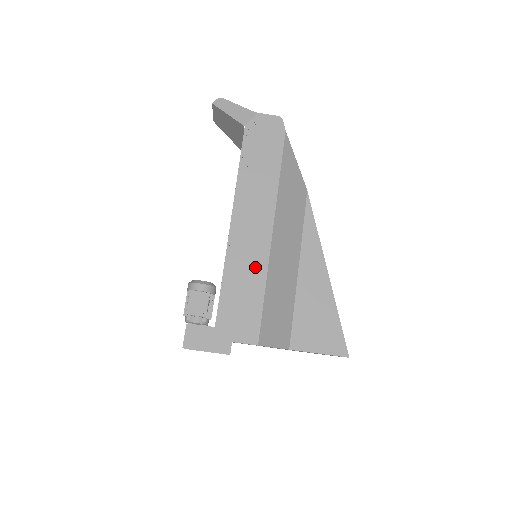
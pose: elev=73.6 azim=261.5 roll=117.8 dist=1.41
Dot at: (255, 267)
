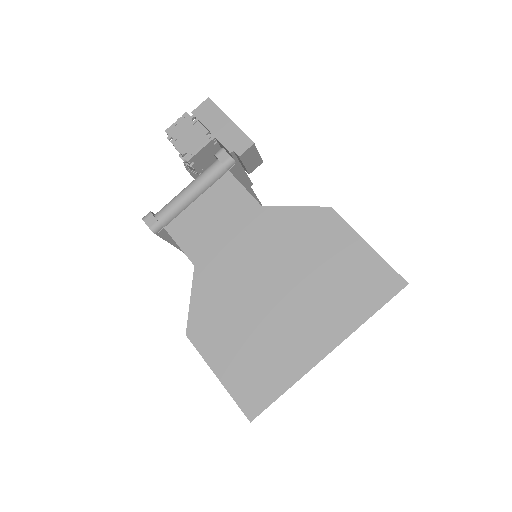
Dot at: occluded
